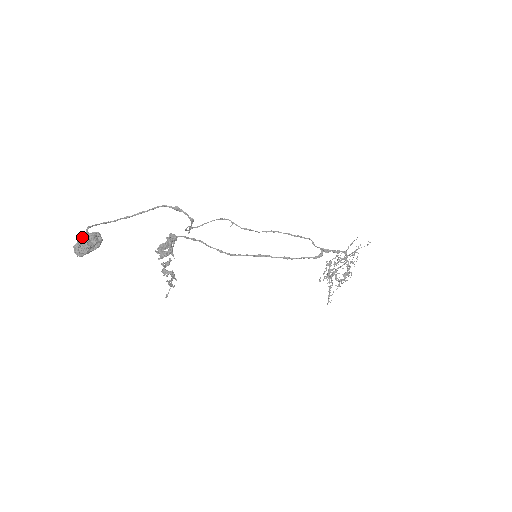
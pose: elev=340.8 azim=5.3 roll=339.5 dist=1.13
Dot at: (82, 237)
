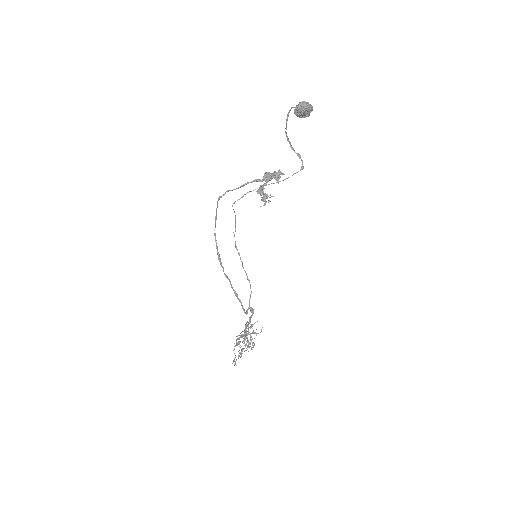
Dot at: occluded
